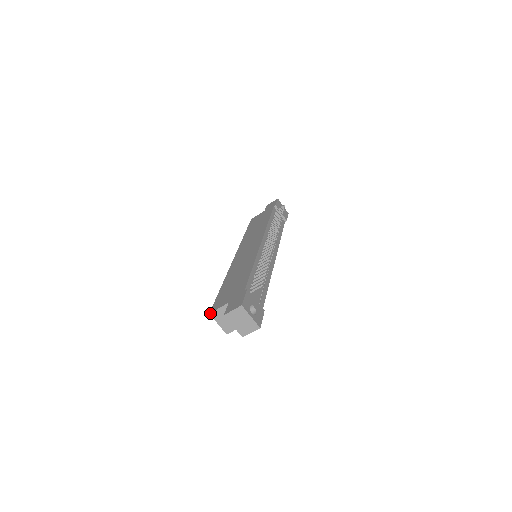
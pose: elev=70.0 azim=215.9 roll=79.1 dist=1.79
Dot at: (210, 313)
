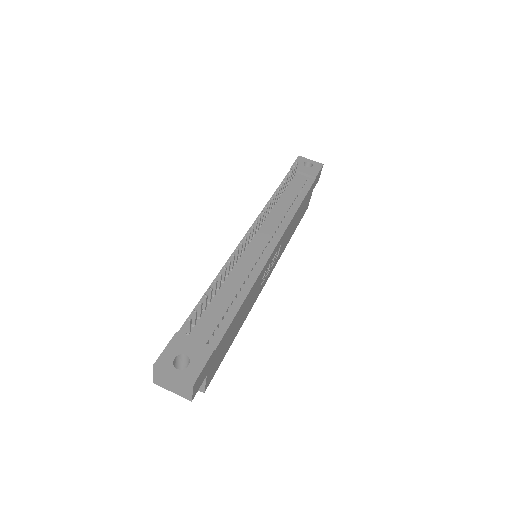
Dot at: occluded
